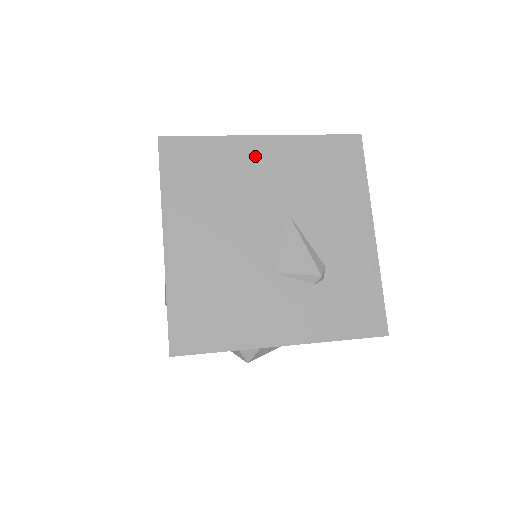
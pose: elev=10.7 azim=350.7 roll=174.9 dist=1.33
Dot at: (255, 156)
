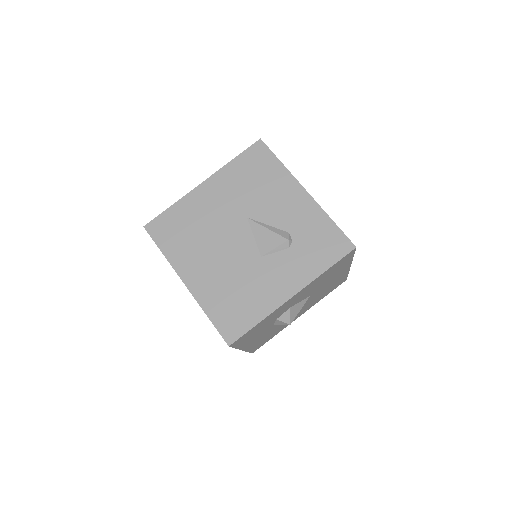
Dot at: (205, 198)
